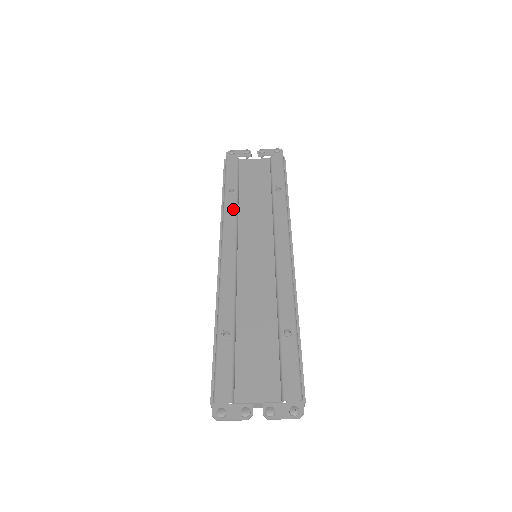
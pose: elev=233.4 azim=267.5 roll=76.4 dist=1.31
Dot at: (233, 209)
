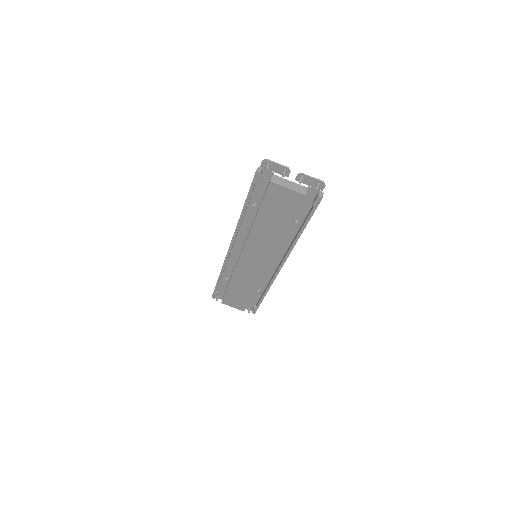
Dot at: (232, 268)
